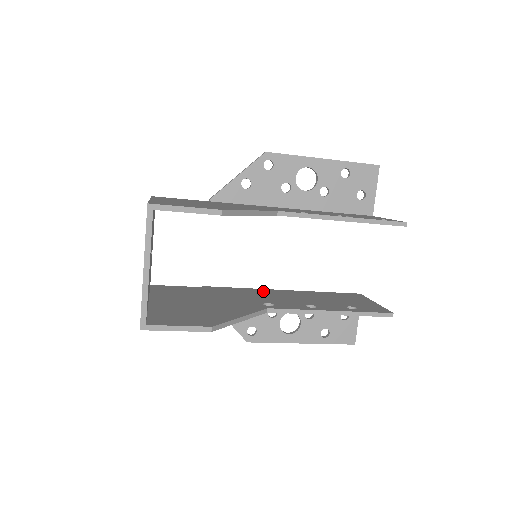
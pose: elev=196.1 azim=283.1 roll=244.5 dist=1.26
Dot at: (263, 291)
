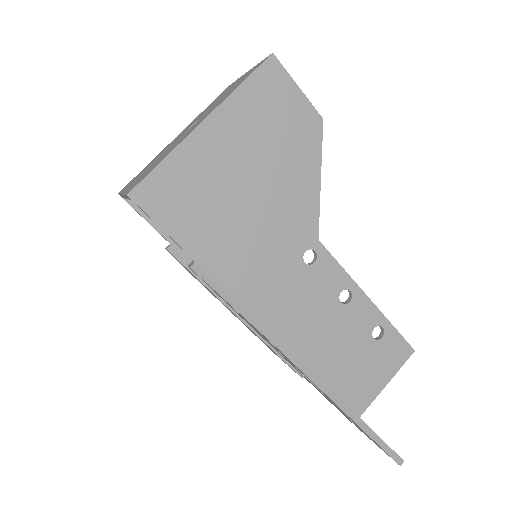
Dot at: (263, 316)
